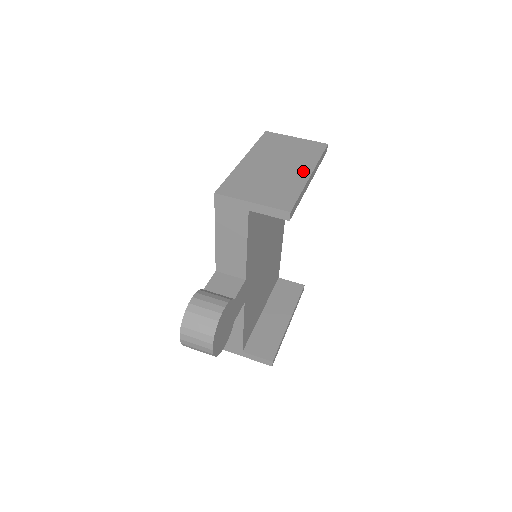
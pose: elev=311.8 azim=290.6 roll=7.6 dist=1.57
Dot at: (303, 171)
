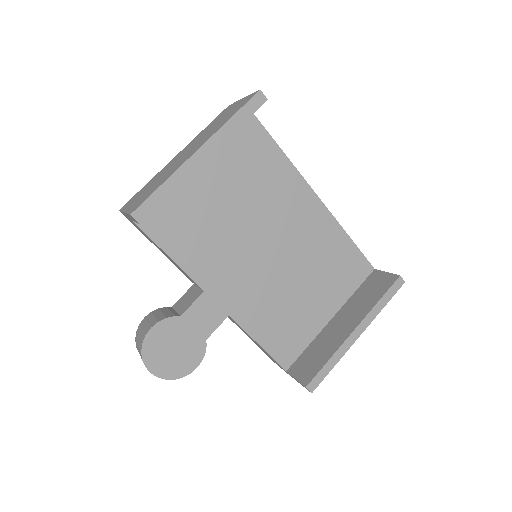
Dot at: (196, 149)
